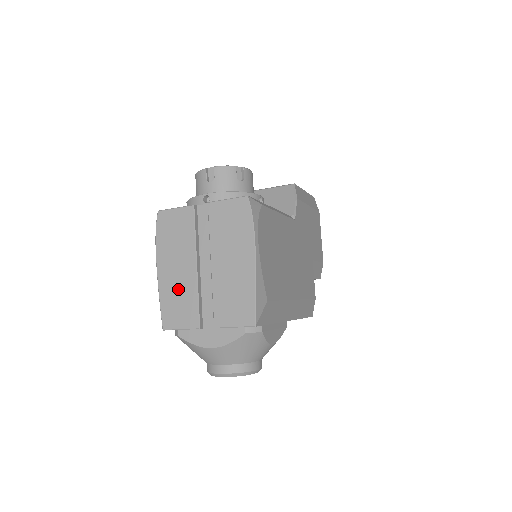
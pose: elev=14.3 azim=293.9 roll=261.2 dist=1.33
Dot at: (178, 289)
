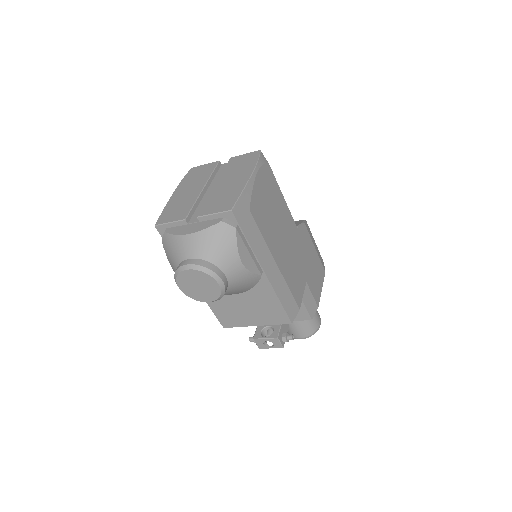
Dot at: (182, 201)
